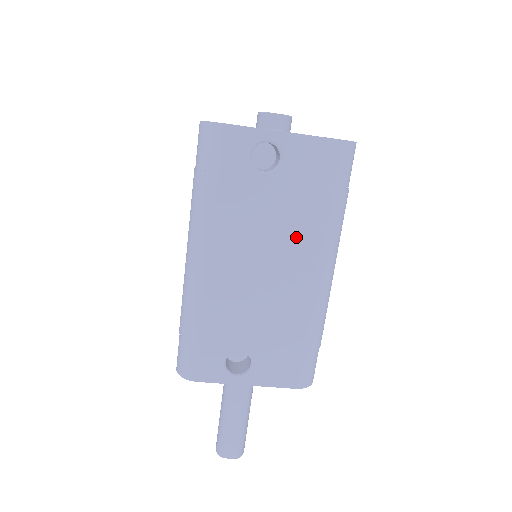
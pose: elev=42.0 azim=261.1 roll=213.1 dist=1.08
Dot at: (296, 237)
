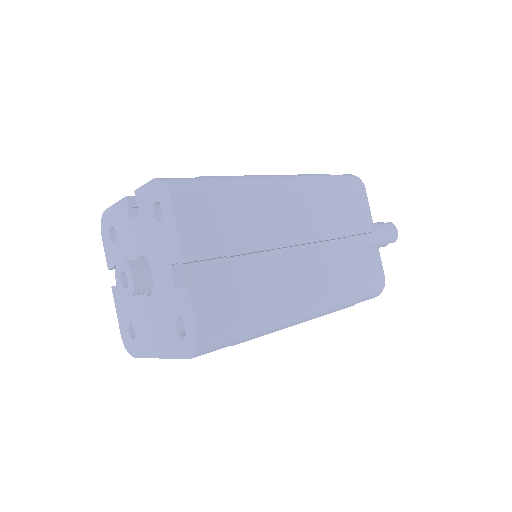
Dot at: occluded
